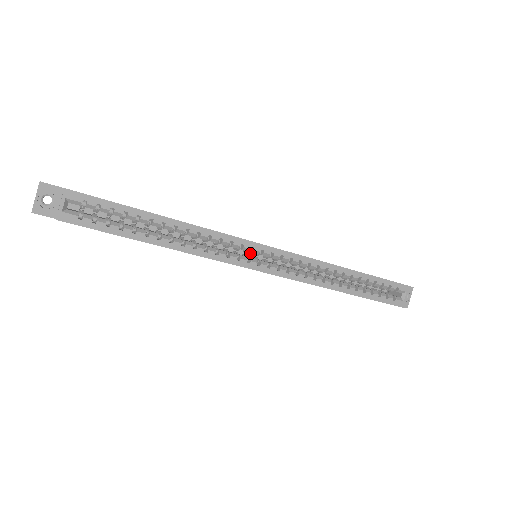
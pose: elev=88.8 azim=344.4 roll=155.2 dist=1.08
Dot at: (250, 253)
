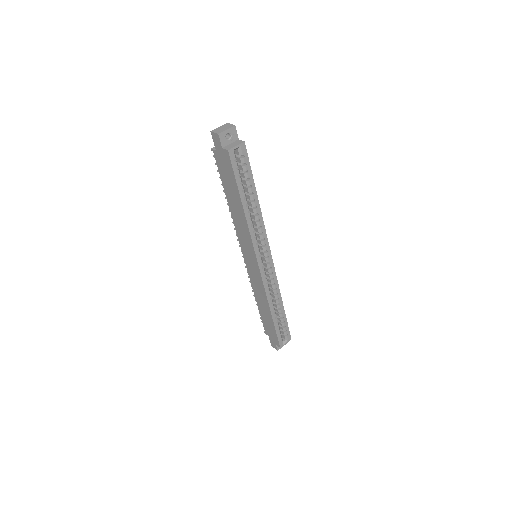
Dot at: occluded
